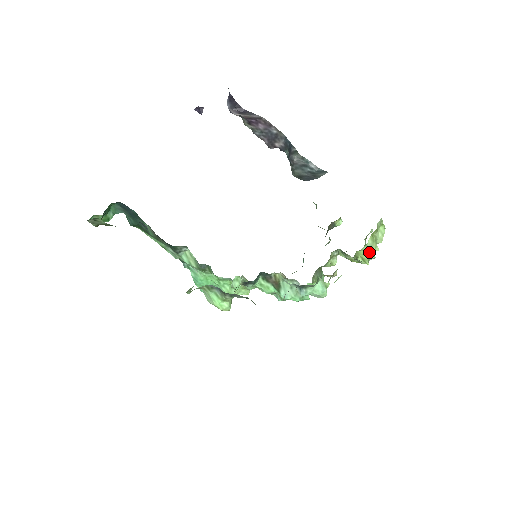
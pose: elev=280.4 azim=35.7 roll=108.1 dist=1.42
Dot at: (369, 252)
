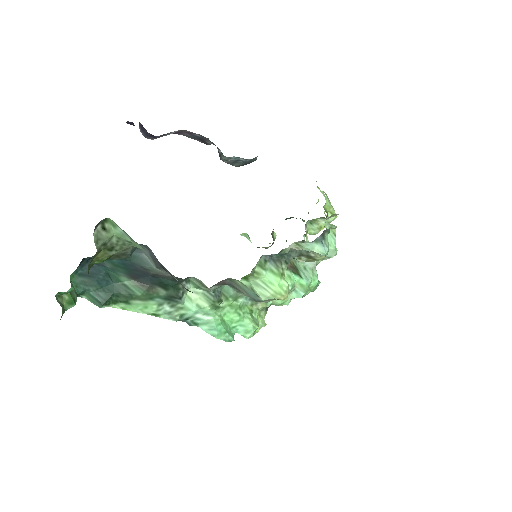
Dot at: (330, 205)
